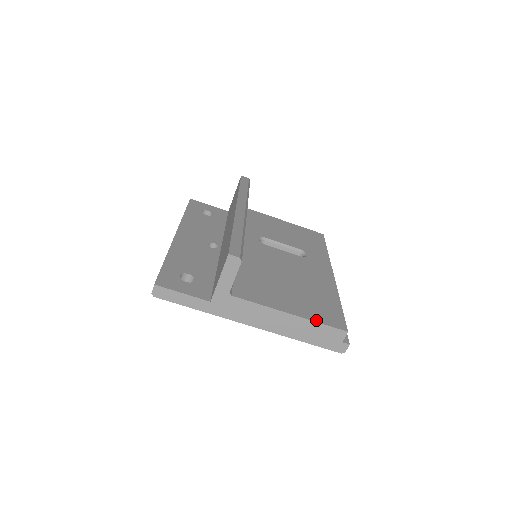
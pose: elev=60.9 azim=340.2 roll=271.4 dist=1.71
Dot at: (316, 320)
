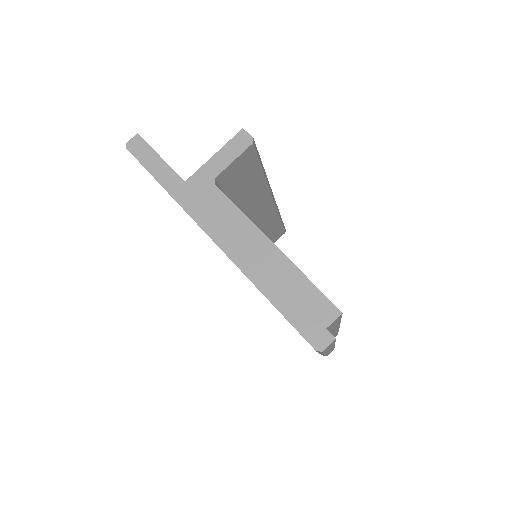
Dot at: (304, 274)
